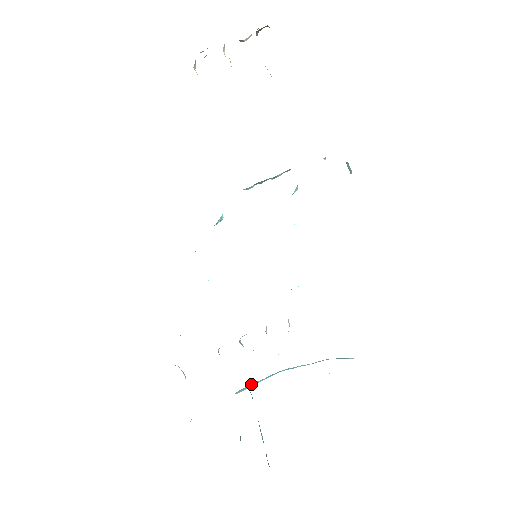
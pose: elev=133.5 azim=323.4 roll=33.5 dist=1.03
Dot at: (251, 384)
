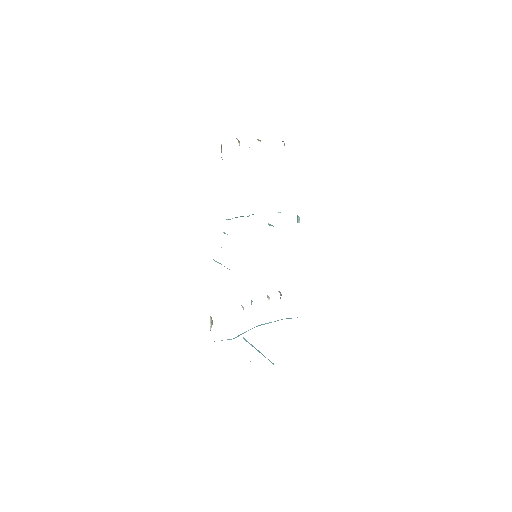
Dot at: (243, 333)
